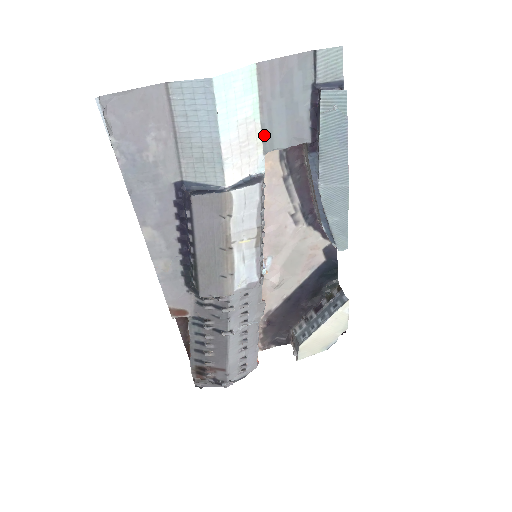
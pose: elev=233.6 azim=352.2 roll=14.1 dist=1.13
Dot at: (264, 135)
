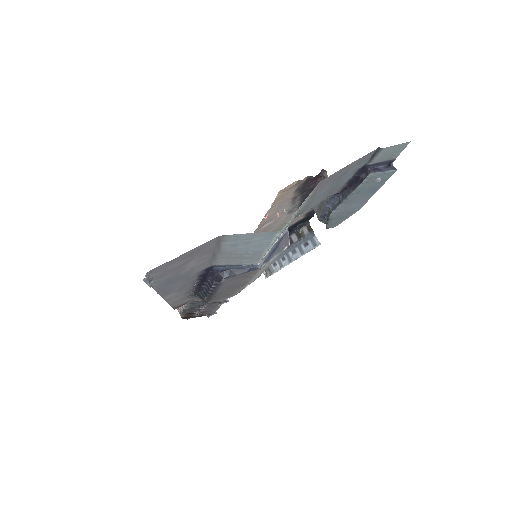
Dot at: (300, 211)
